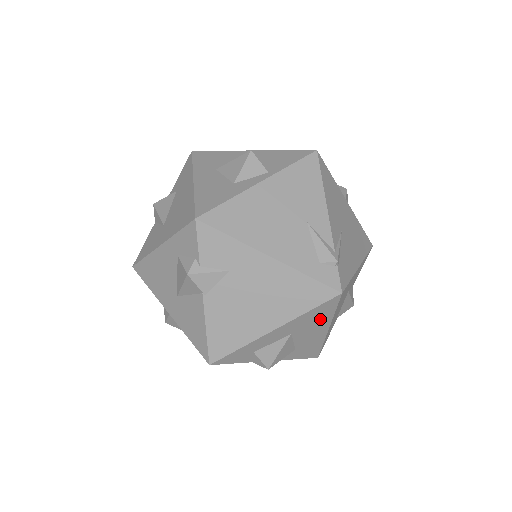
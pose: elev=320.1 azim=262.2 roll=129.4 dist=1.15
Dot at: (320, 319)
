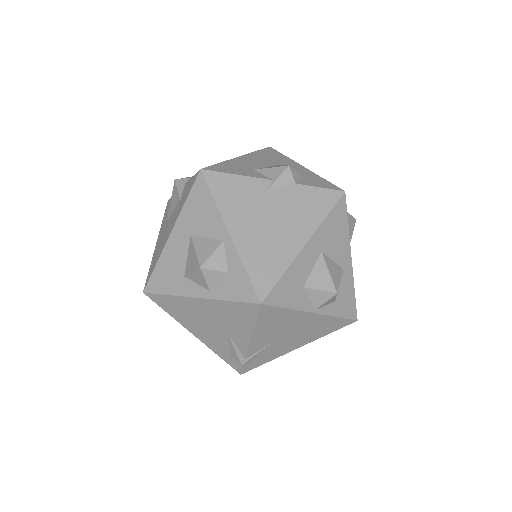
Dot at: occluded
